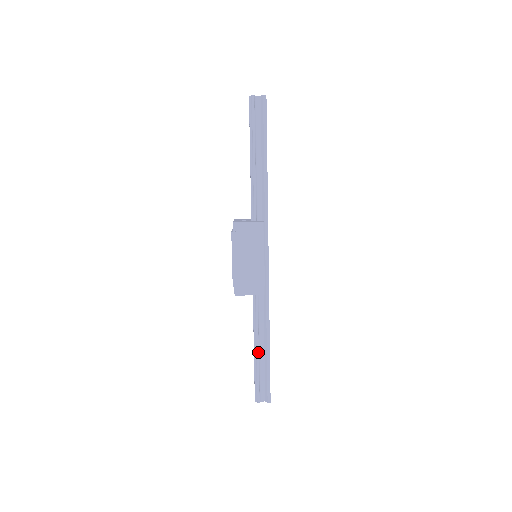
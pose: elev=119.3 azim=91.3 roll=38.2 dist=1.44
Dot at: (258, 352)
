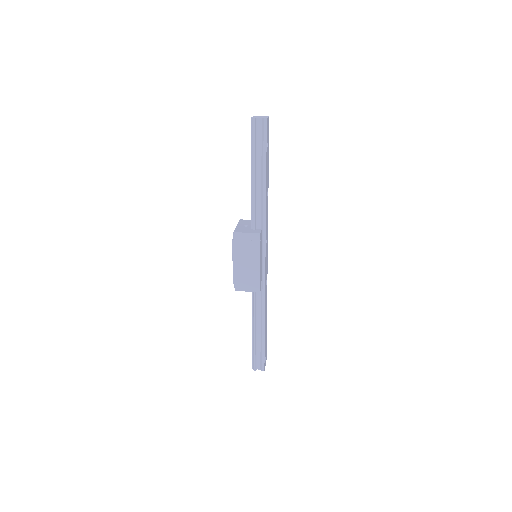
Dot at: (255, 333)
